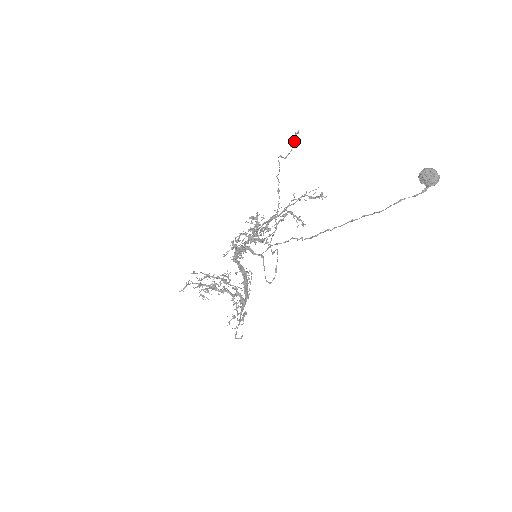
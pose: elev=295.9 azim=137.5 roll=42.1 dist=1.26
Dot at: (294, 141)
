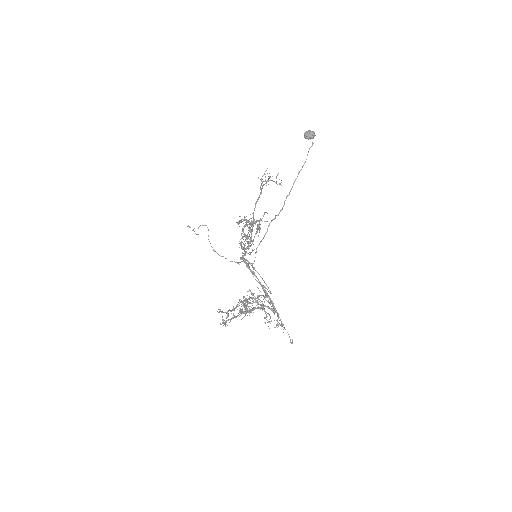
Dot at: (192, 230)
